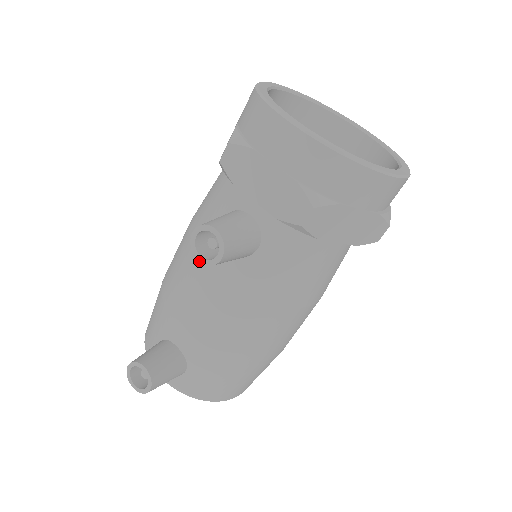
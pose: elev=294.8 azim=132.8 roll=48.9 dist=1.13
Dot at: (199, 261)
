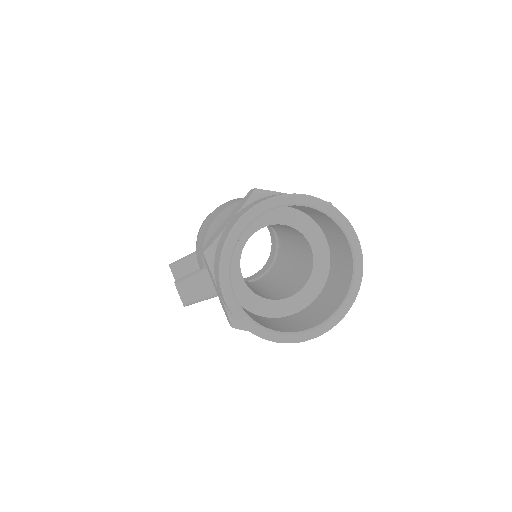
Dot at: occluded
